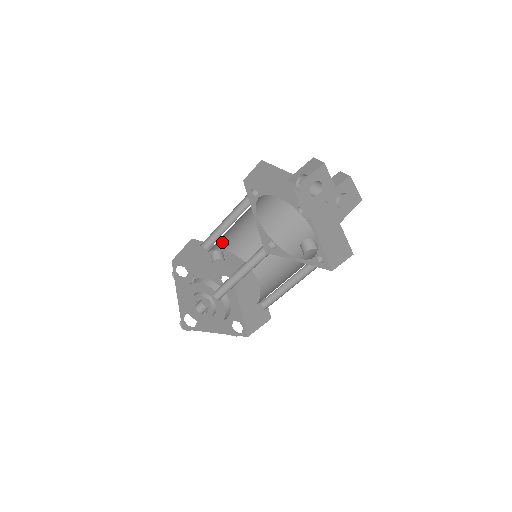
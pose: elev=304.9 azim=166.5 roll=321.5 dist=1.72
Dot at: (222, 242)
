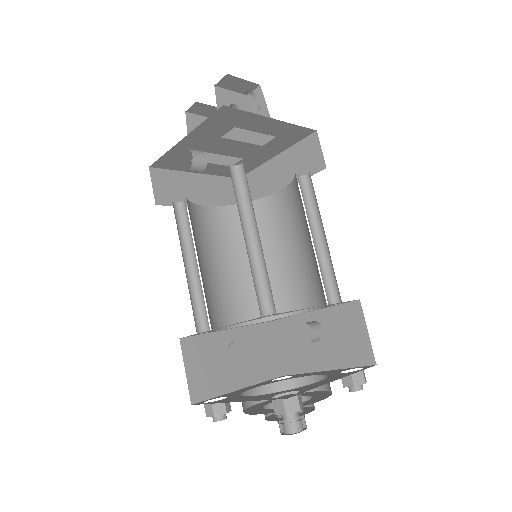
Dot at: (288, 298)
